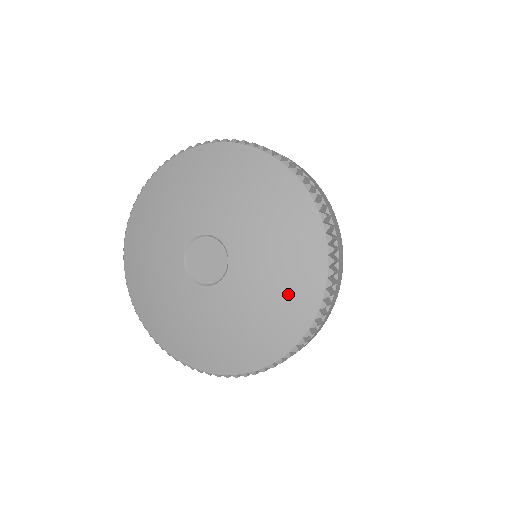
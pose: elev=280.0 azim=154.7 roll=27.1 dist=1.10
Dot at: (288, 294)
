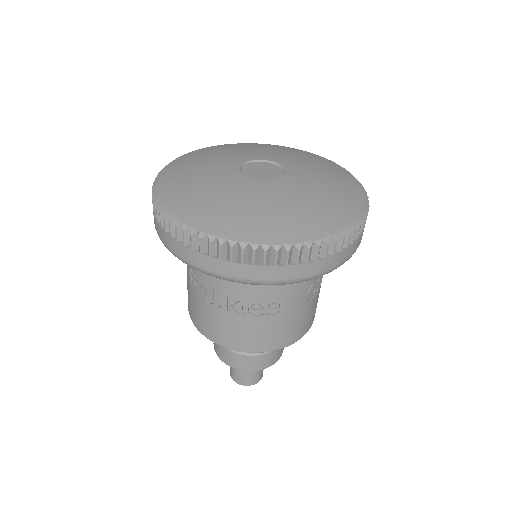
Dot at: (320, 162)
